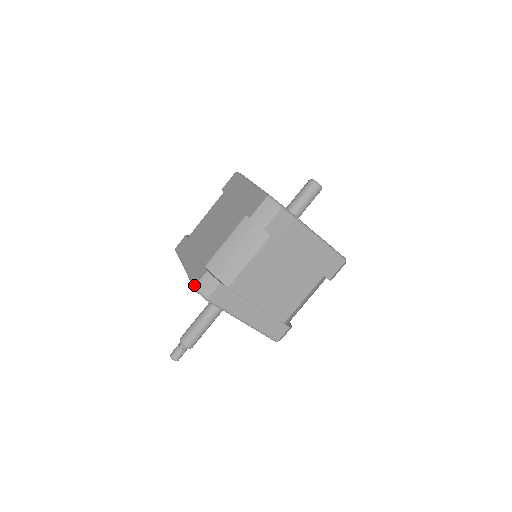
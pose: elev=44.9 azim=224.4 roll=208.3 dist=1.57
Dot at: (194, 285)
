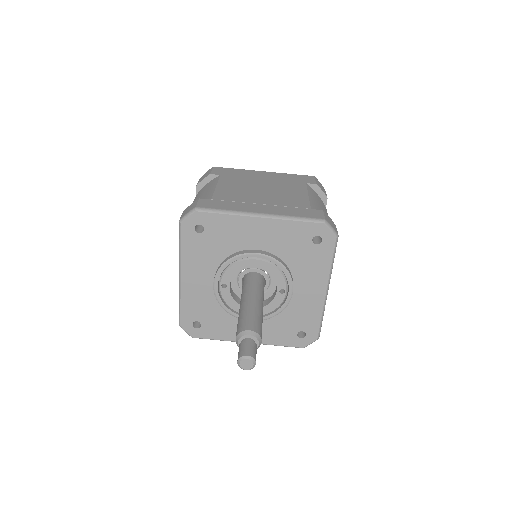
Dot at: occluded
